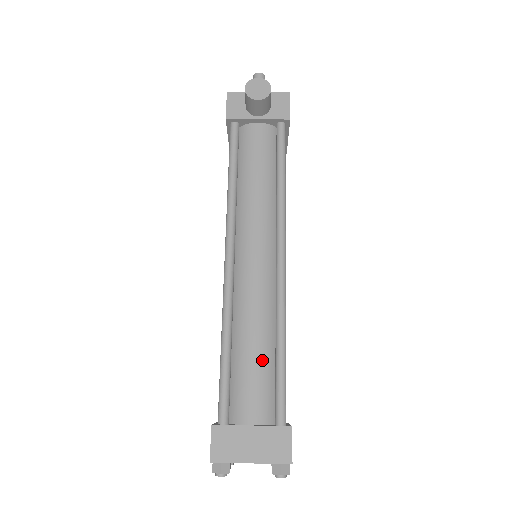
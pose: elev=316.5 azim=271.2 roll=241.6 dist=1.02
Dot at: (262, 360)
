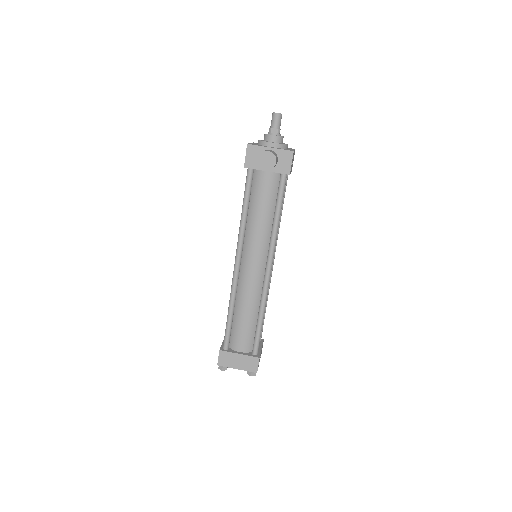
Dot at: (249, 323)
